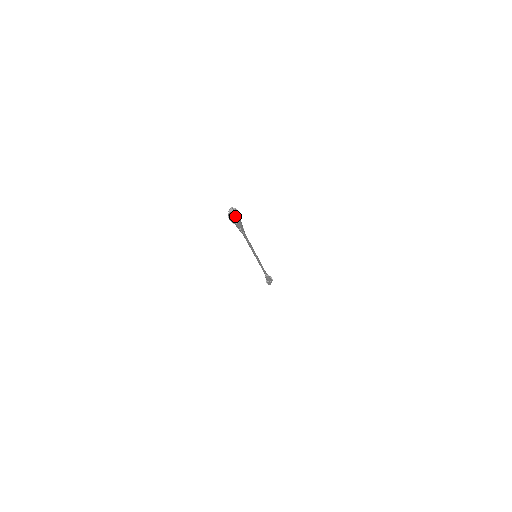
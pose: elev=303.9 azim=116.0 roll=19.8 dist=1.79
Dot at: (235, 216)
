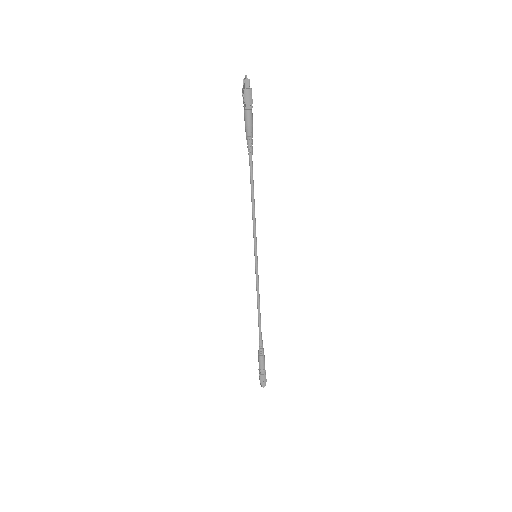
Dot at: (251, 88)
